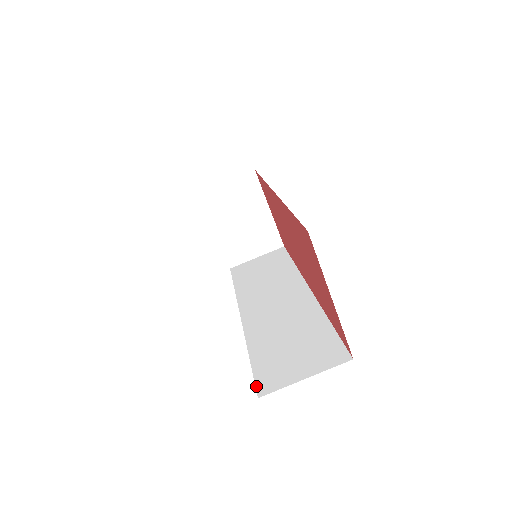
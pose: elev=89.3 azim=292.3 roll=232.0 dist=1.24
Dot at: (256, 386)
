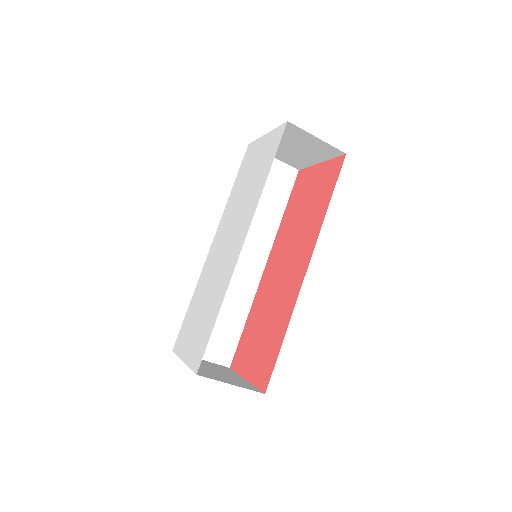
Dot at: (177, 340)
